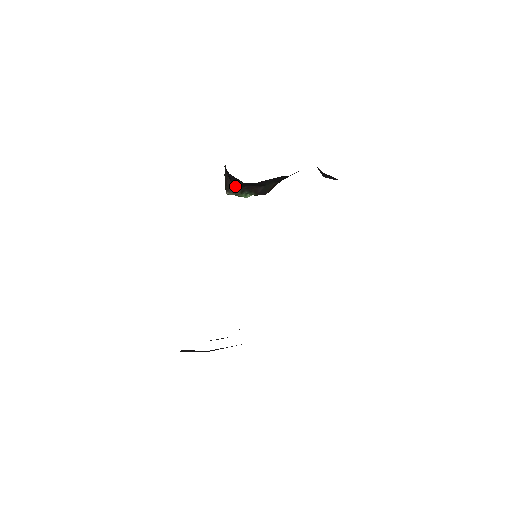
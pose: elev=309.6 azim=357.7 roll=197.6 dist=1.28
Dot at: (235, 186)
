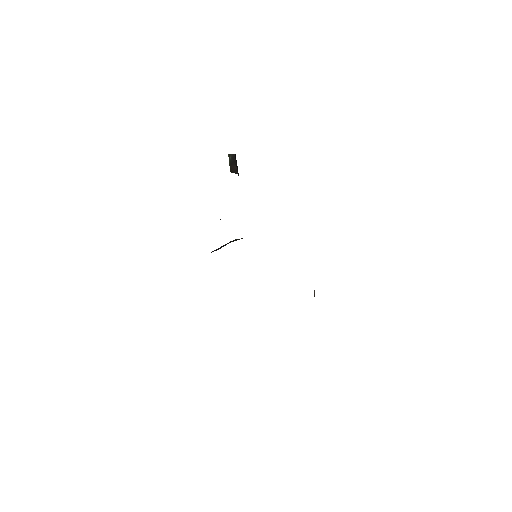
Dot at: occluded
